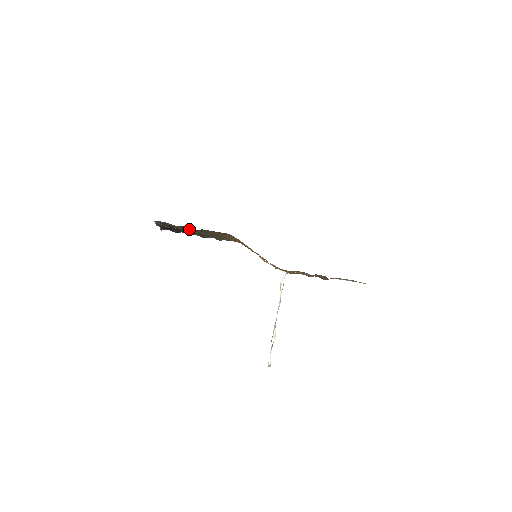
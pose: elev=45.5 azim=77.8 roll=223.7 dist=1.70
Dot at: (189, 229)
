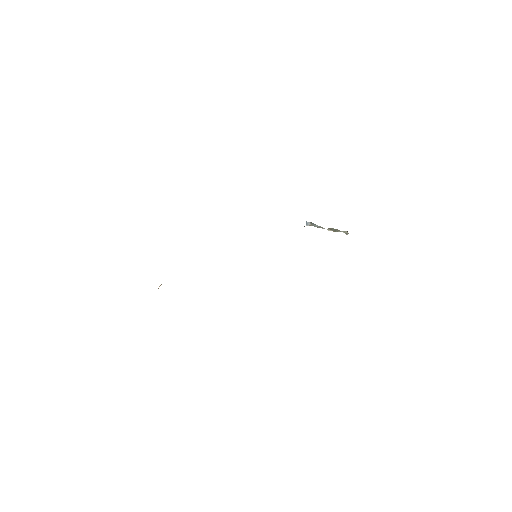
Dot at: occluded
